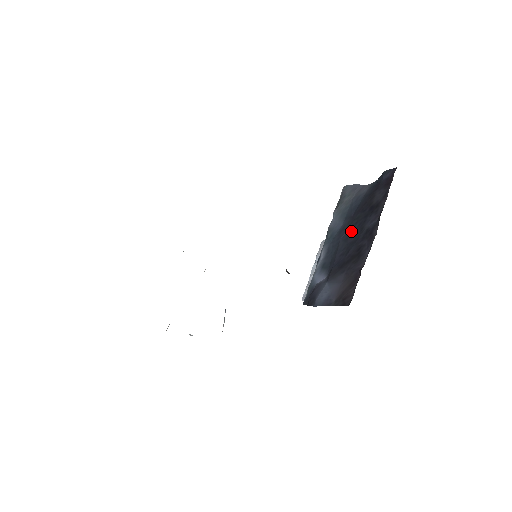
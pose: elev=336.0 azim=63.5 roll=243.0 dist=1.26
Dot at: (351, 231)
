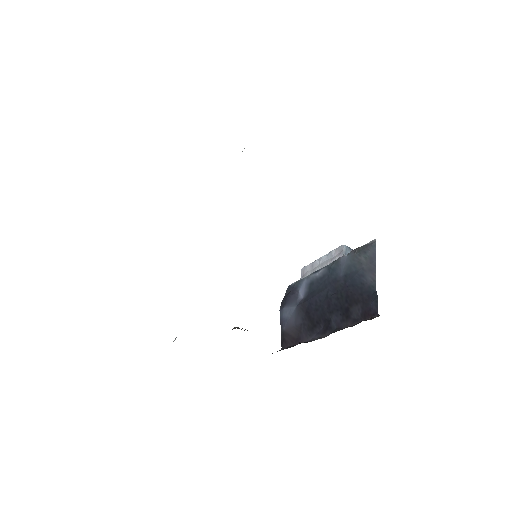
Dot at: (332, 298)
